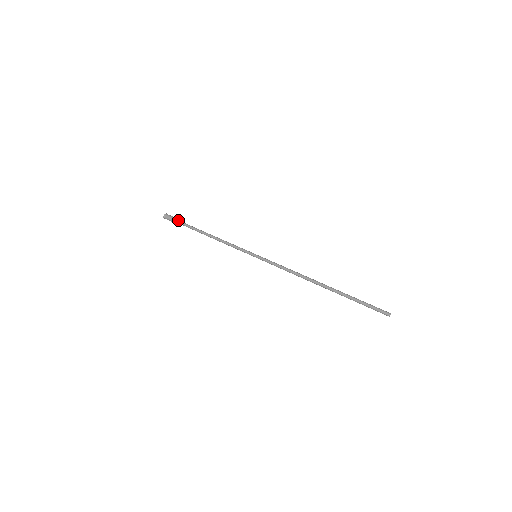
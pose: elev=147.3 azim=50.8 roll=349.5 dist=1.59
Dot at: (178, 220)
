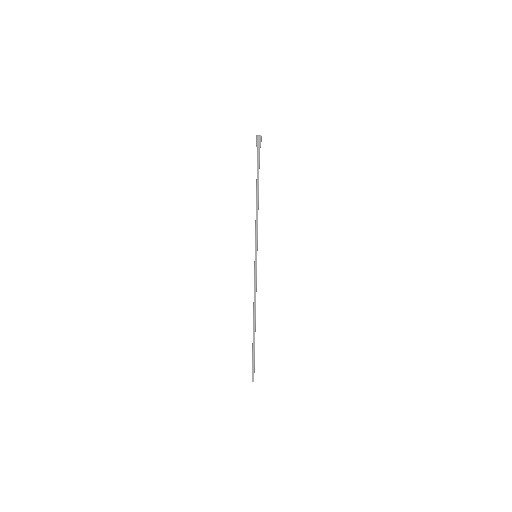
Dot at: (258, 154)
